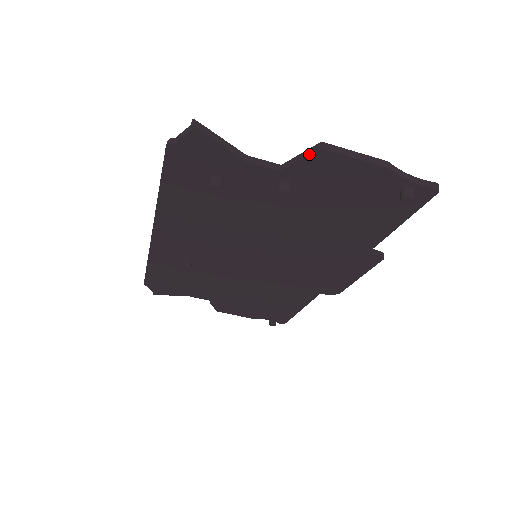
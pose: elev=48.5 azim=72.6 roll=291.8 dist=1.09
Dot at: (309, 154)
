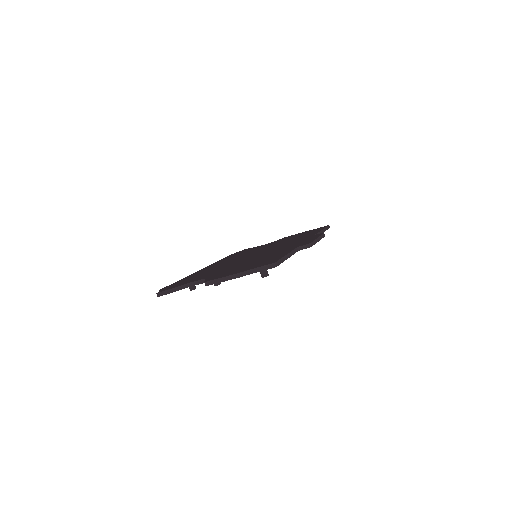
Dot at: (205, 285)
